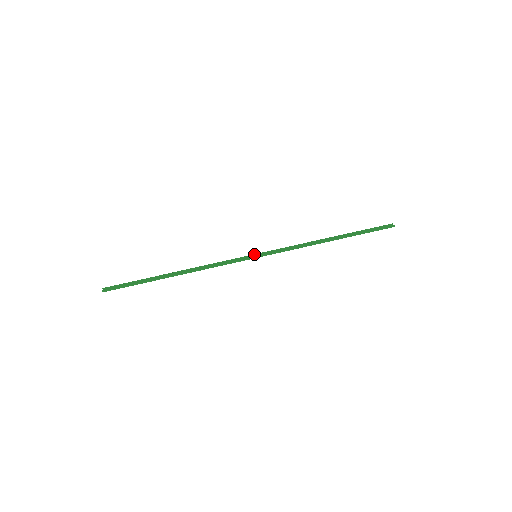
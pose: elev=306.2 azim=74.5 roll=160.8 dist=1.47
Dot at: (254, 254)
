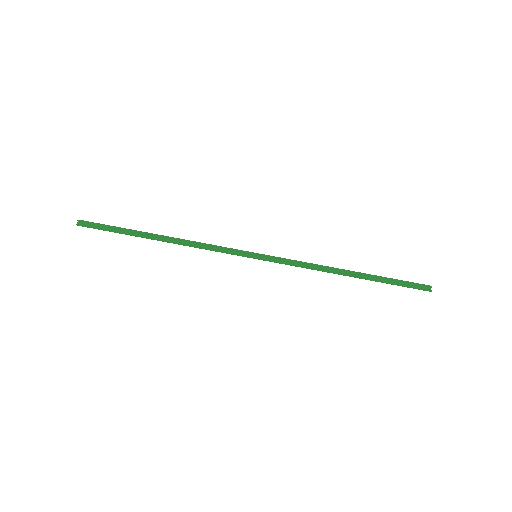
Dot at: (255, 253)
